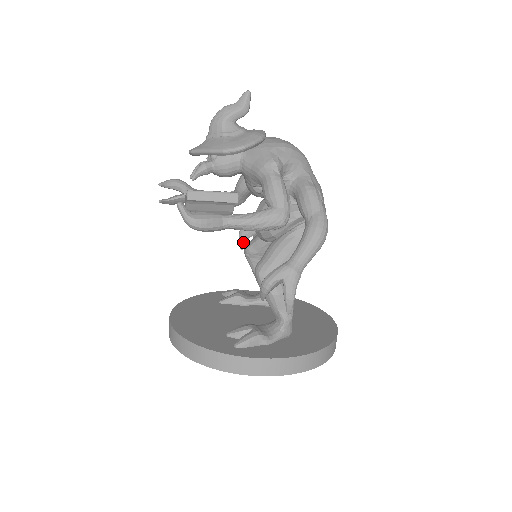
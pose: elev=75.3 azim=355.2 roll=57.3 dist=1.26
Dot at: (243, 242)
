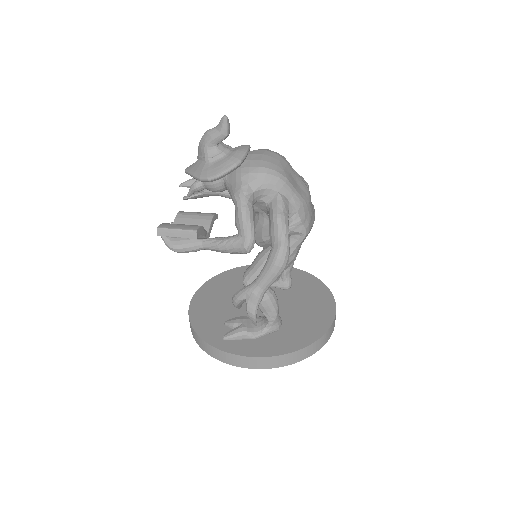
Dot at: occluded
